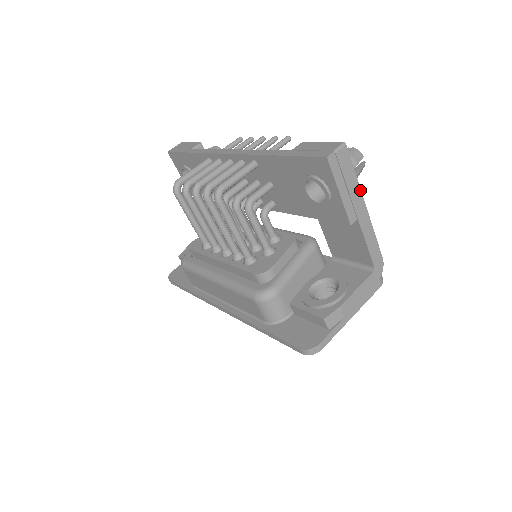
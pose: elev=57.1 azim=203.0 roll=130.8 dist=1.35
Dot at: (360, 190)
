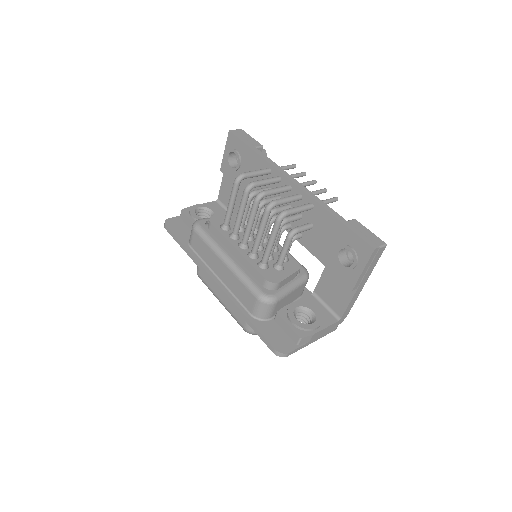
Dot at: occluded
